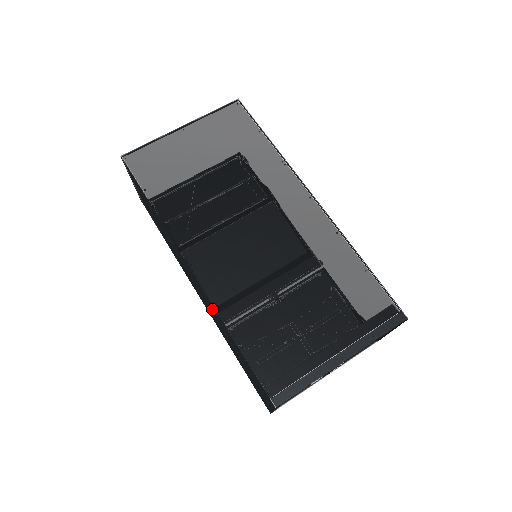
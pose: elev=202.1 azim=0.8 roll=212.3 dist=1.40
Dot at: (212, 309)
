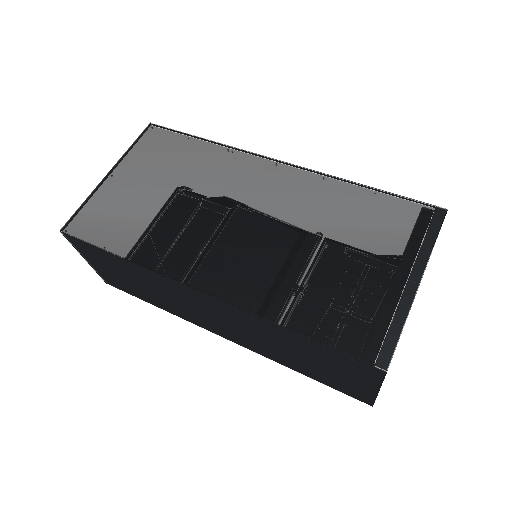
Dot at: (247, 324)
